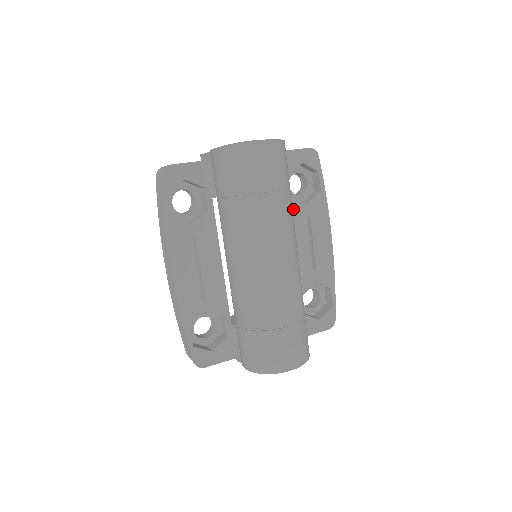
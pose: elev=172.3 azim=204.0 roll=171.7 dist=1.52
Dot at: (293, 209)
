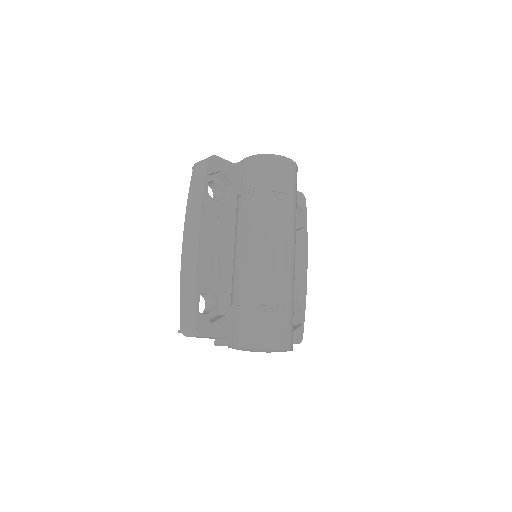
Dot at: occluded
